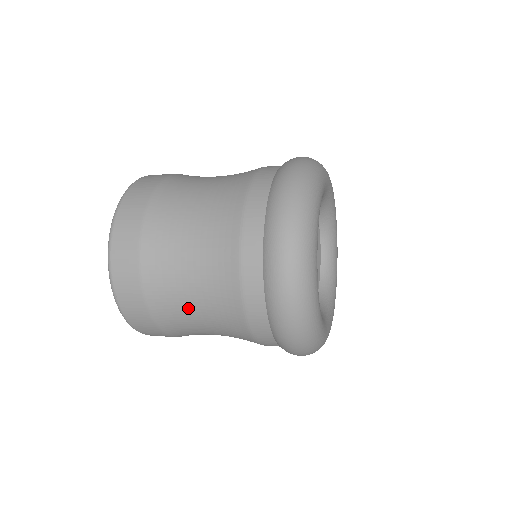
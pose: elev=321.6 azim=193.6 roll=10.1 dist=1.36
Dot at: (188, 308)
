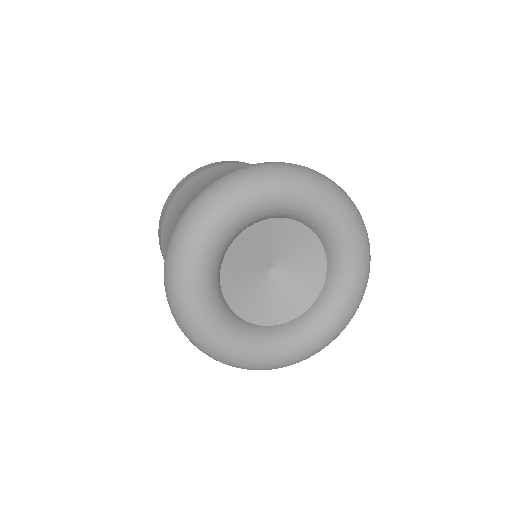
Dot at: occluded
